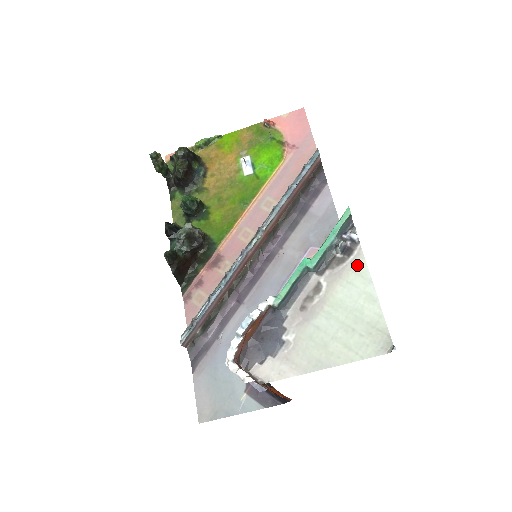
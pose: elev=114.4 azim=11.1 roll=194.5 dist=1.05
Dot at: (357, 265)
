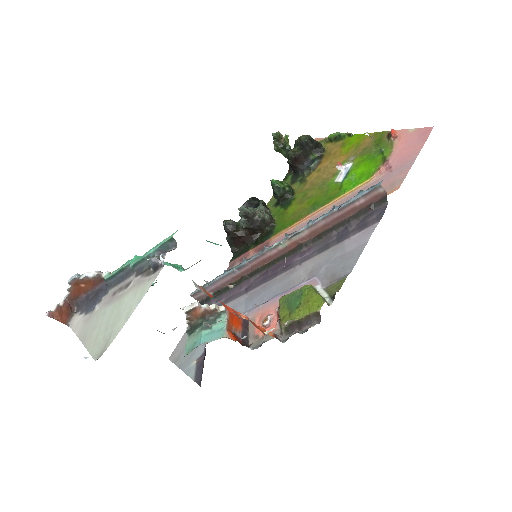
Dot at: (148, 283)
